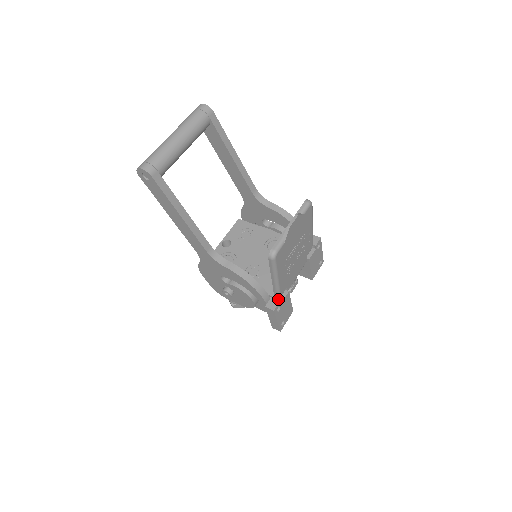
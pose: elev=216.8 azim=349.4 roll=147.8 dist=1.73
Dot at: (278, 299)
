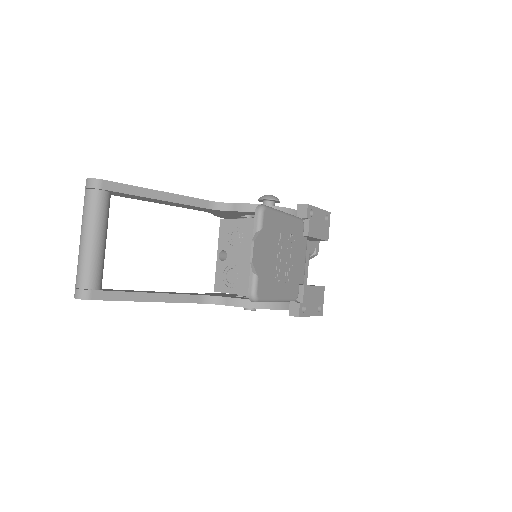
Dot at: (298, 299)
